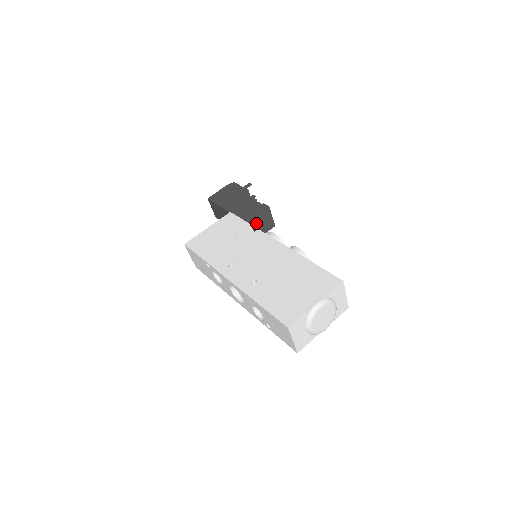
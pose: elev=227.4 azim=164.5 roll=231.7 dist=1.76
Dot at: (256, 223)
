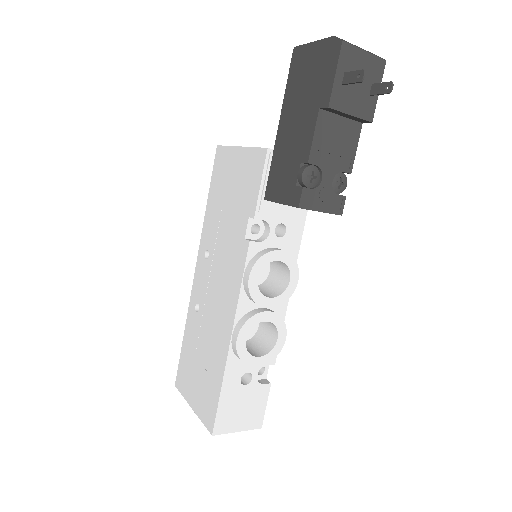
Dot at: occluded
